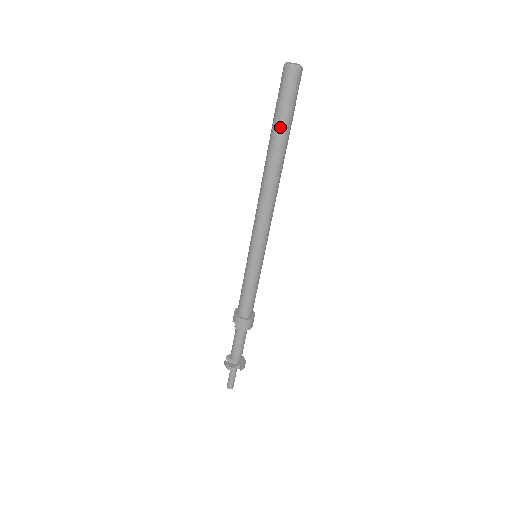
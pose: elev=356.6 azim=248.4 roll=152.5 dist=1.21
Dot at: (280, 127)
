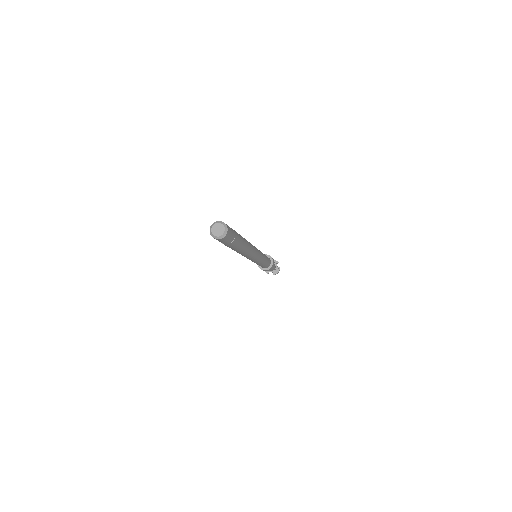
Dot at: (225, 245)
